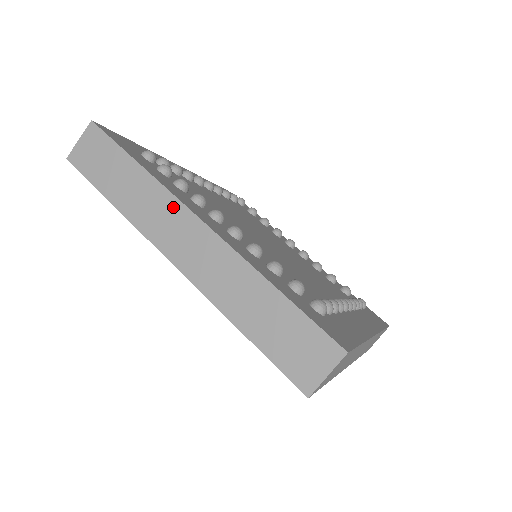
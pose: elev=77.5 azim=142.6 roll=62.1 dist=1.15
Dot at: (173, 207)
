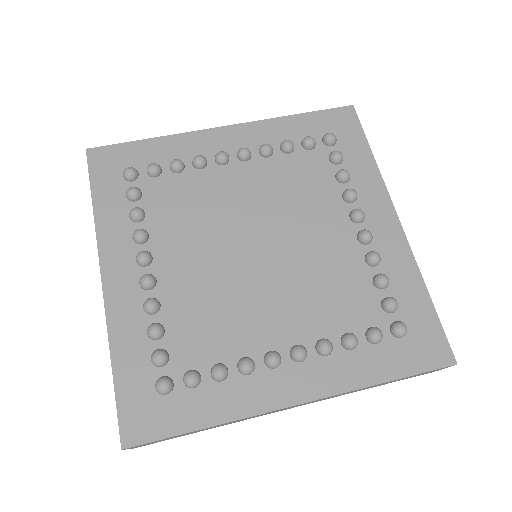
Dot at: occluded
